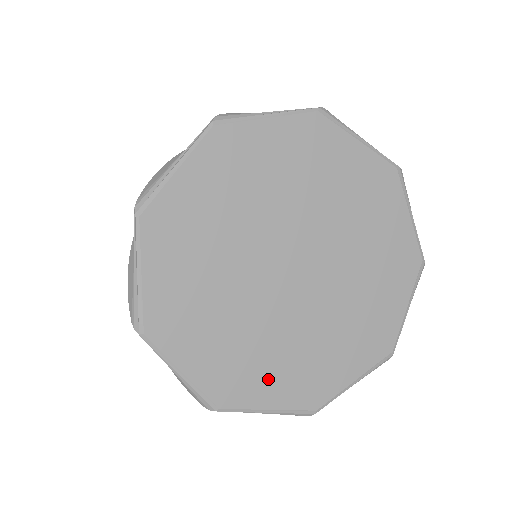
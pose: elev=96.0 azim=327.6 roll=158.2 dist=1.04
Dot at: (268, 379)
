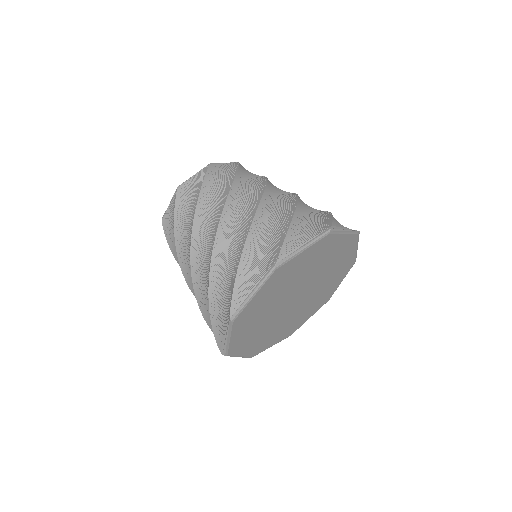
Dot at: (305, 316)
